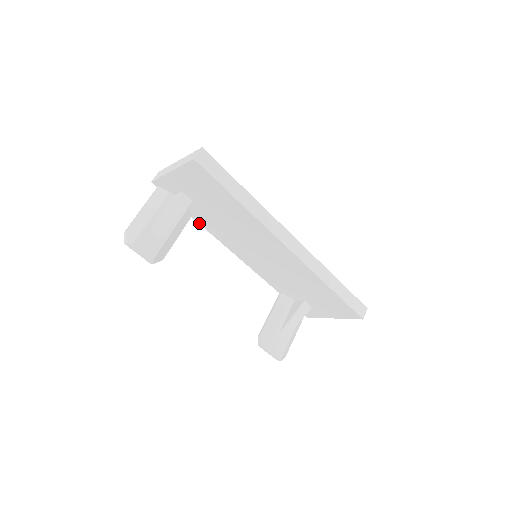
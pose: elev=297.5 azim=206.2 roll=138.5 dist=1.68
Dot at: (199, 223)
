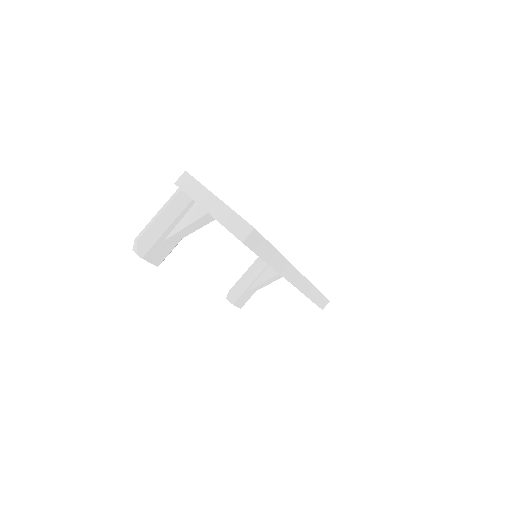
Dot at: occluded
